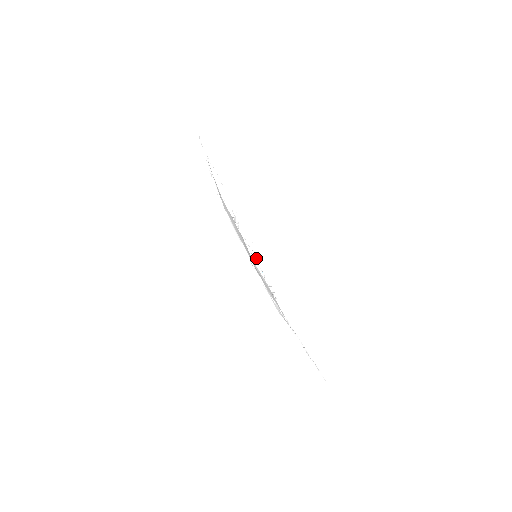
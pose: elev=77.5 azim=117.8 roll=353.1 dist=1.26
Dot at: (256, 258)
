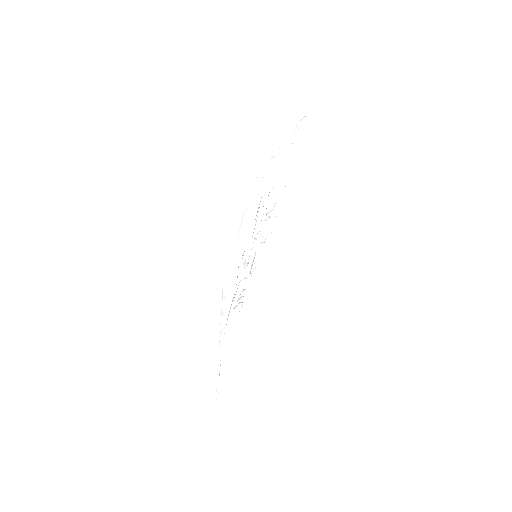
Dot at: (259, 257)
